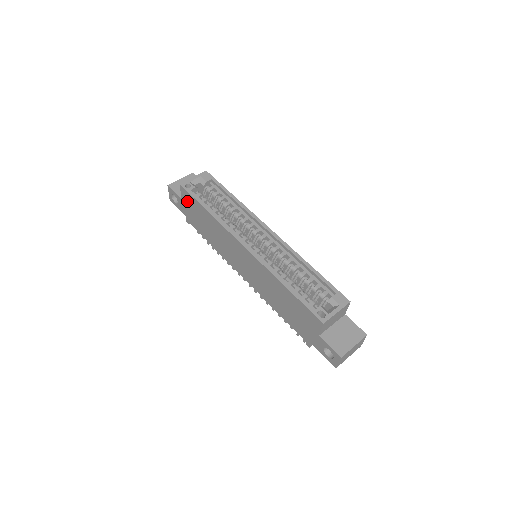
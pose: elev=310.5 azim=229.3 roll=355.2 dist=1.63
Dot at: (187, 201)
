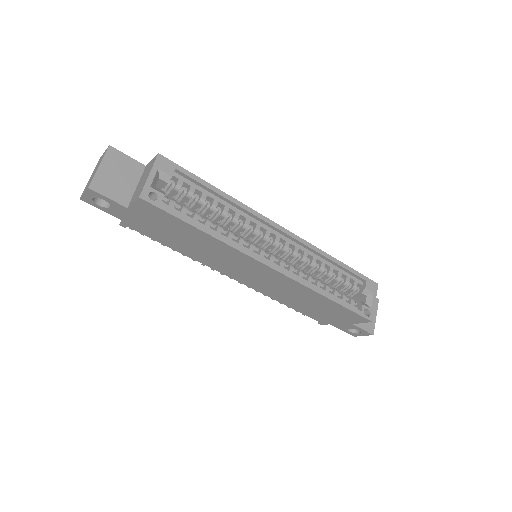
Dot at: (147, 214)
